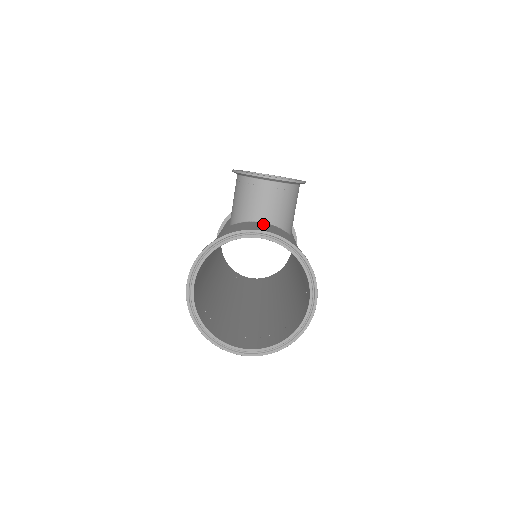
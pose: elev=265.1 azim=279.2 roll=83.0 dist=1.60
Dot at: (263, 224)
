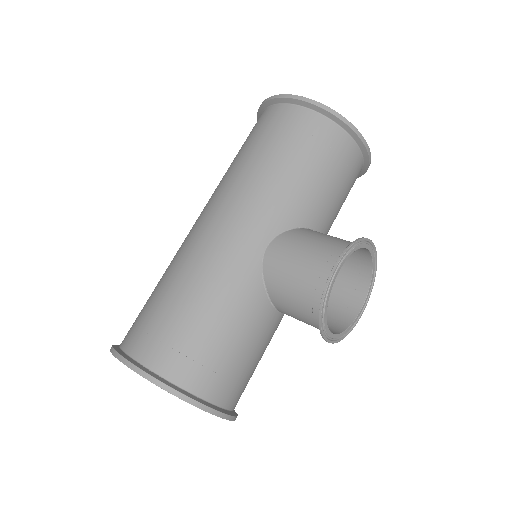
Dot at: (270, 325)
